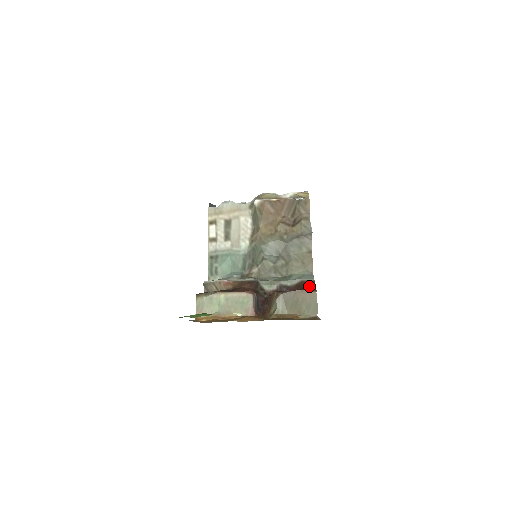
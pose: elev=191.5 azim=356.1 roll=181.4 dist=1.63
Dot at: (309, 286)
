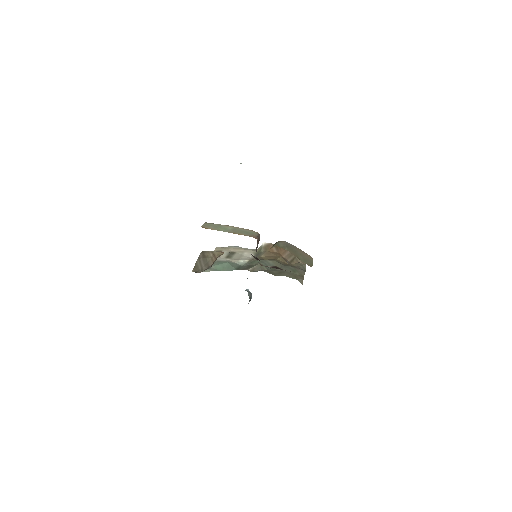
Dot at: occluded
